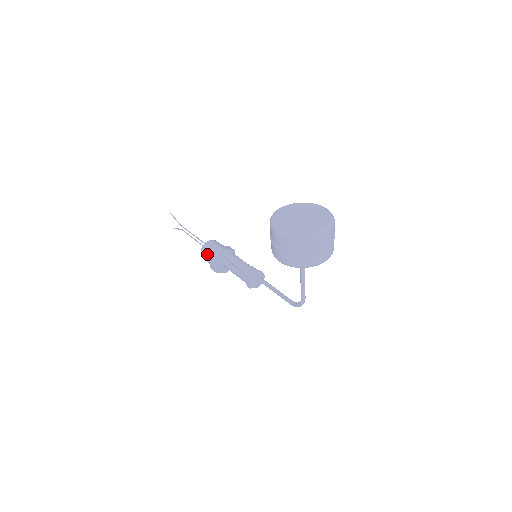
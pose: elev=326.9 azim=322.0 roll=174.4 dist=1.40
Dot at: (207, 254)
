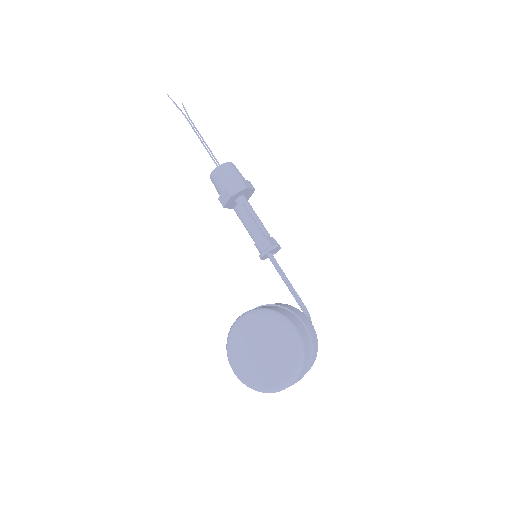
Dot at: occluded
